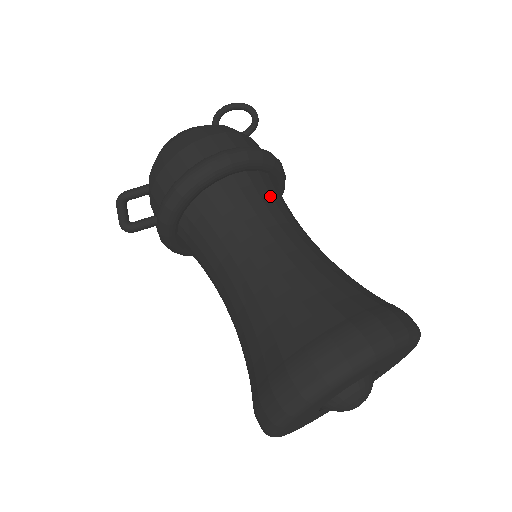
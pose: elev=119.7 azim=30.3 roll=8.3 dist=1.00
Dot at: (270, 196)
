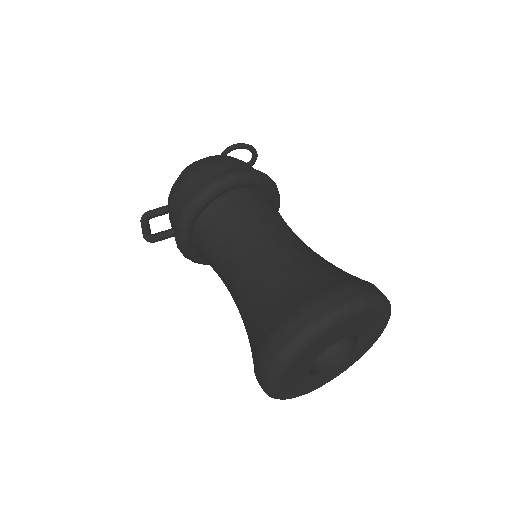
Dot at: (267, 206)
